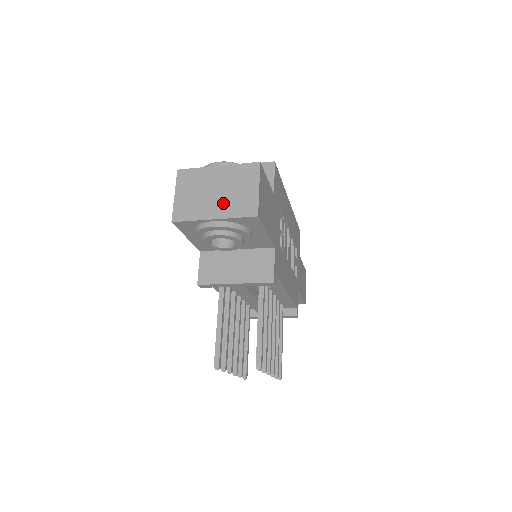
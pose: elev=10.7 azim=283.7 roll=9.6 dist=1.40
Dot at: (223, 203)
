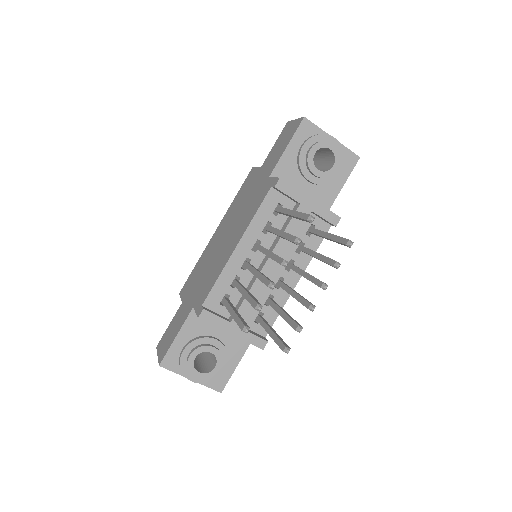
Dot at: occluded
